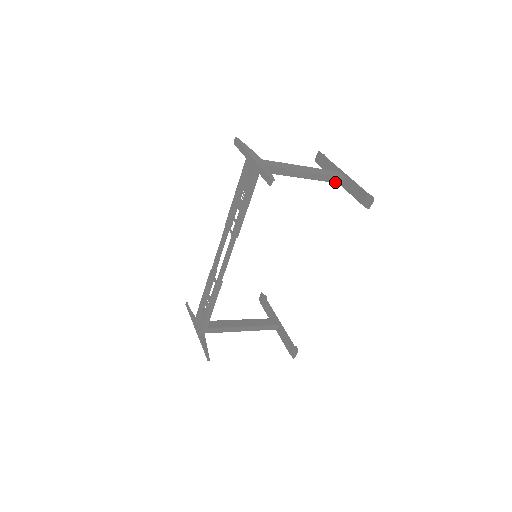
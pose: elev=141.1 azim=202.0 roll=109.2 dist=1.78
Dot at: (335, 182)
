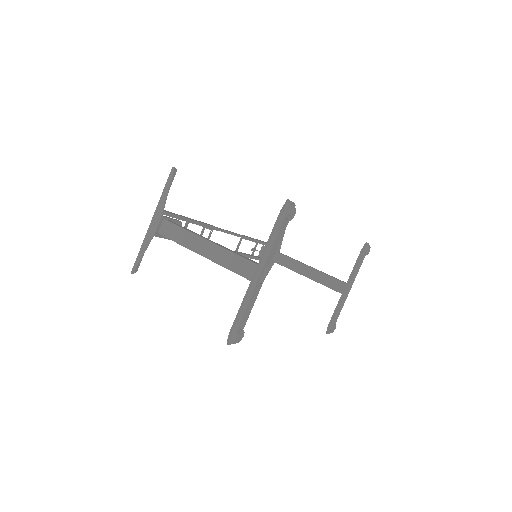
Dot at: occluded
